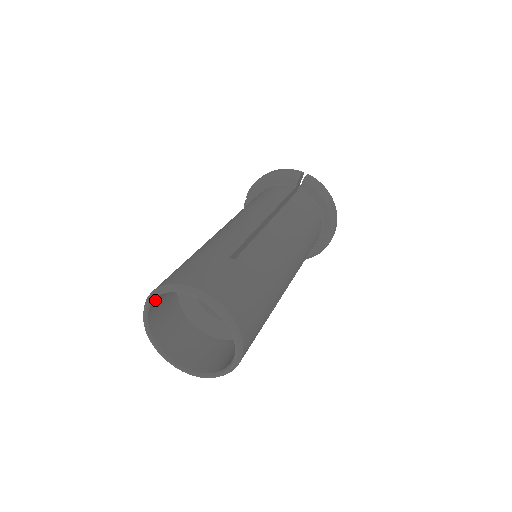
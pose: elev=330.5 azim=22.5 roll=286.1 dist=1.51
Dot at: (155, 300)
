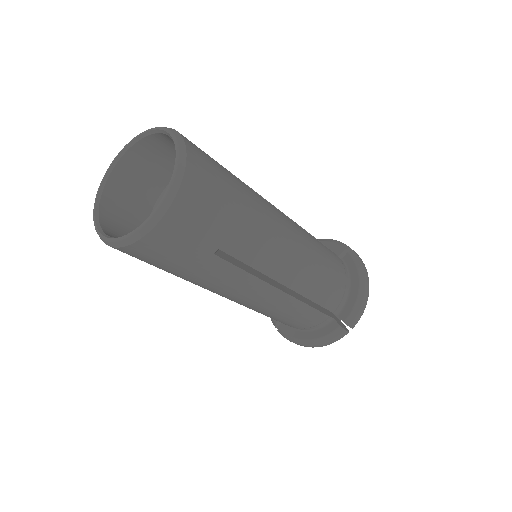
Dot at: (106, 223)
